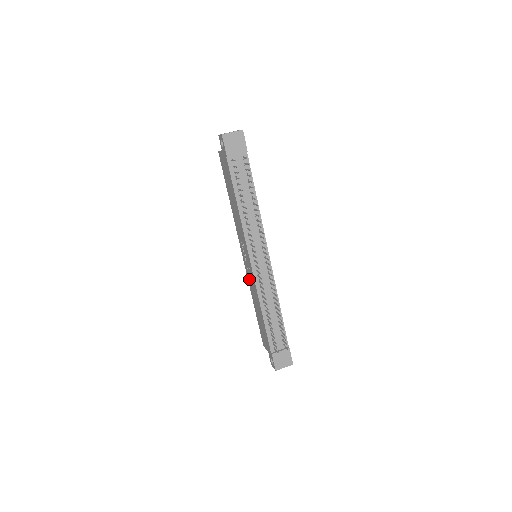
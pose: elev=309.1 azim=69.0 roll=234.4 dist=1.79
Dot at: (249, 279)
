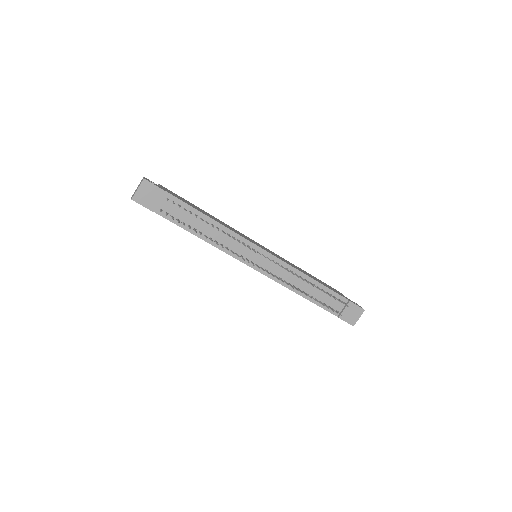
Dot at: occluded
